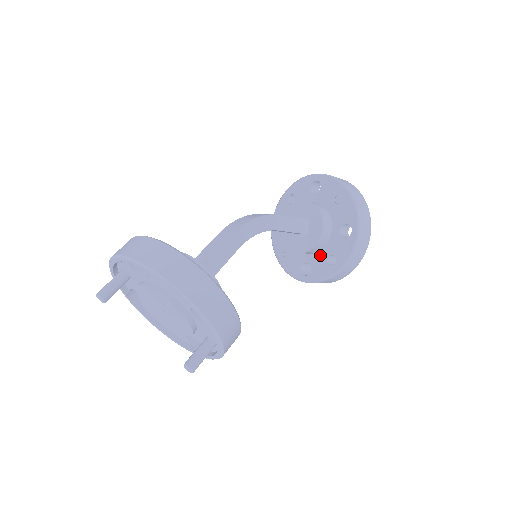
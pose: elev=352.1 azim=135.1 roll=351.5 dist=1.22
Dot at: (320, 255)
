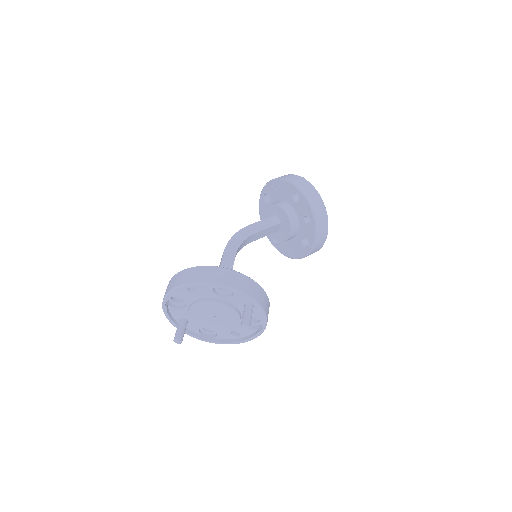
Dot at: (301, 226)
